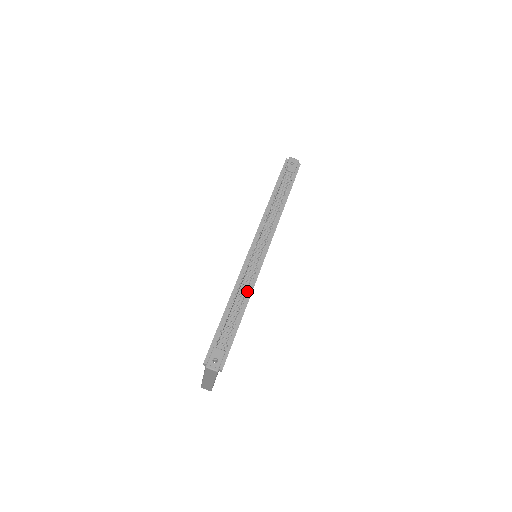
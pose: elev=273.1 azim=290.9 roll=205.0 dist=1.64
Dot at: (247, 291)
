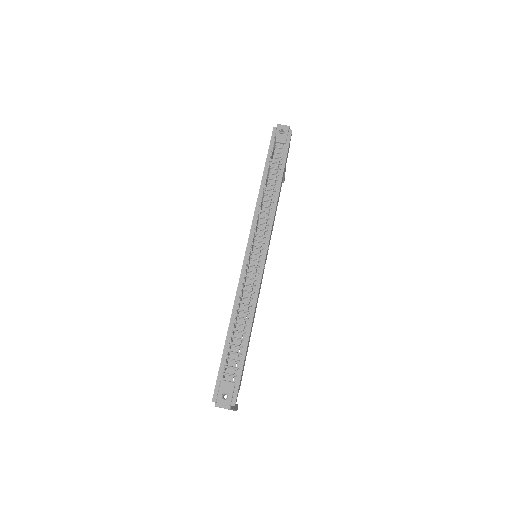
Dot at: (250, 304)
